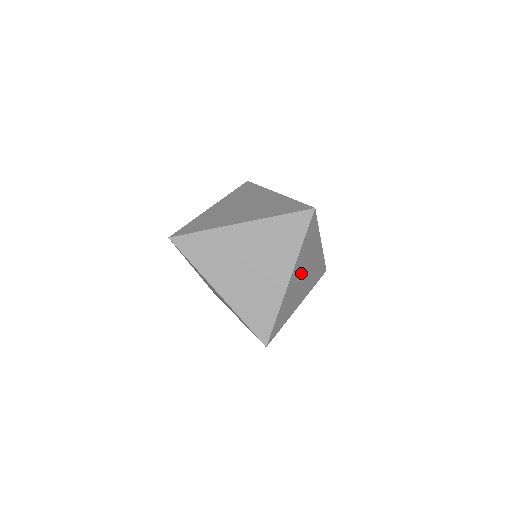
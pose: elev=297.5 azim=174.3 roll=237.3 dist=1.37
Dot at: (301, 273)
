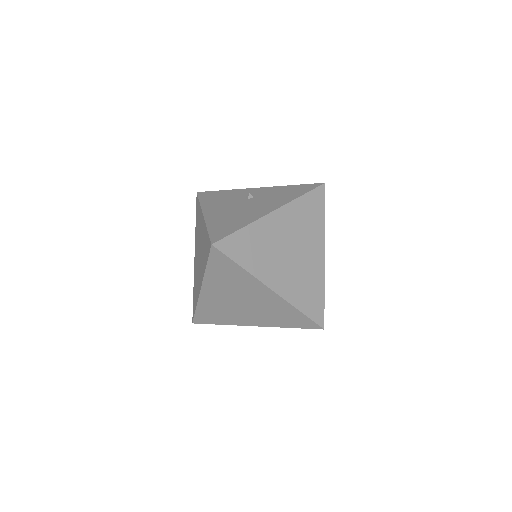
Dot at: occluded
